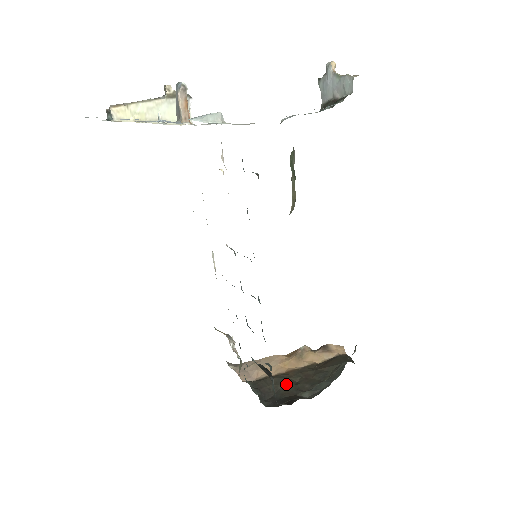
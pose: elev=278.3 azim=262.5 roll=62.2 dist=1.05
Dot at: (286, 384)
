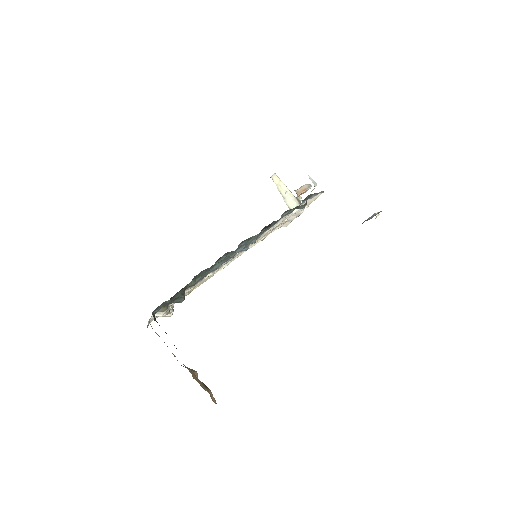
Dot at: occluded
